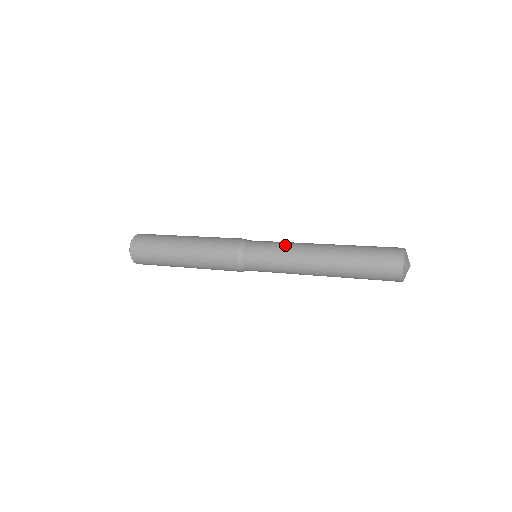
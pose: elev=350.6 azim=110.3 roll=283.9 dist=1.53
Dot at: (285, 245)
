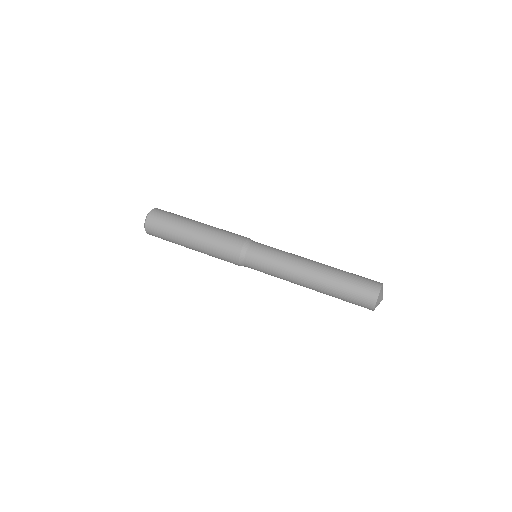
Dot at: (285, 252)
